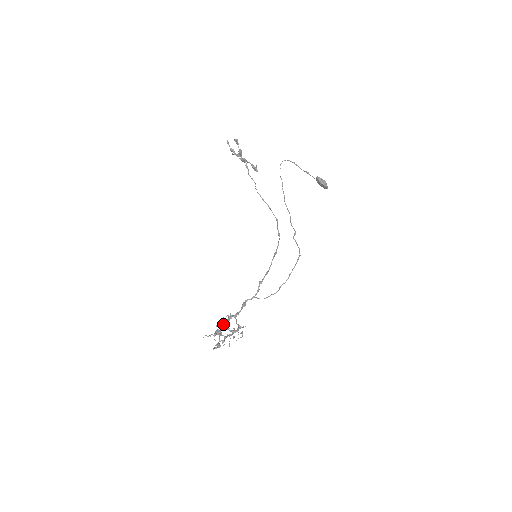
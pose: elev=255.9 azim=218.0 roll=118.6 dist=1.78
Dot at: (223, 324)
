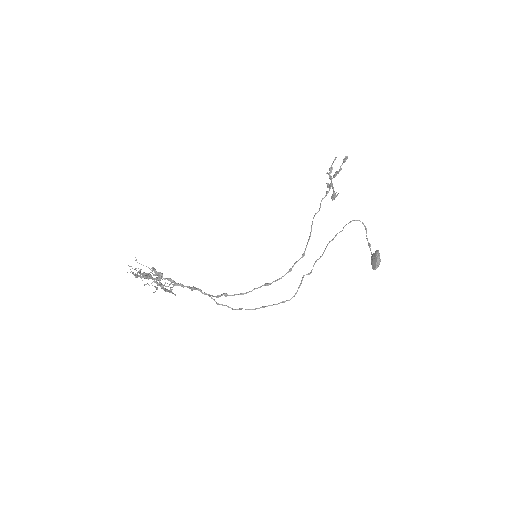
Dot at: occluded
